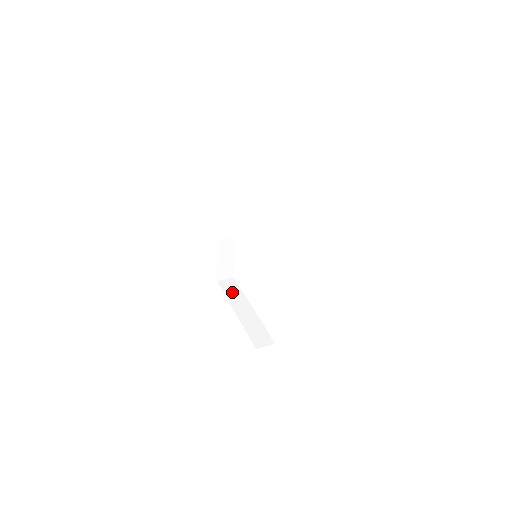
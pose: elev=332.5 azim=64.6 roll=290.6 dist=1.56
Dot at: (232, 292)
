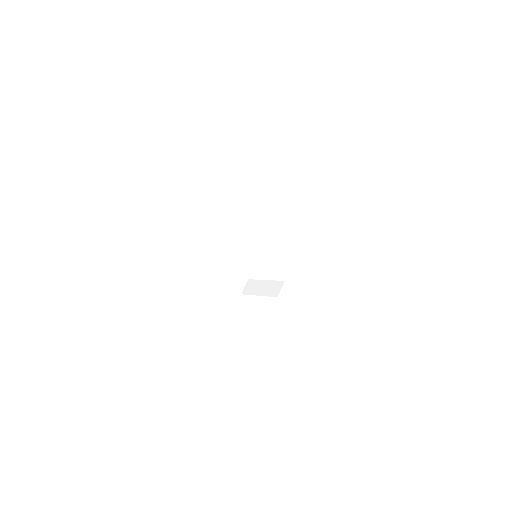
Dot at: (191, 249)
